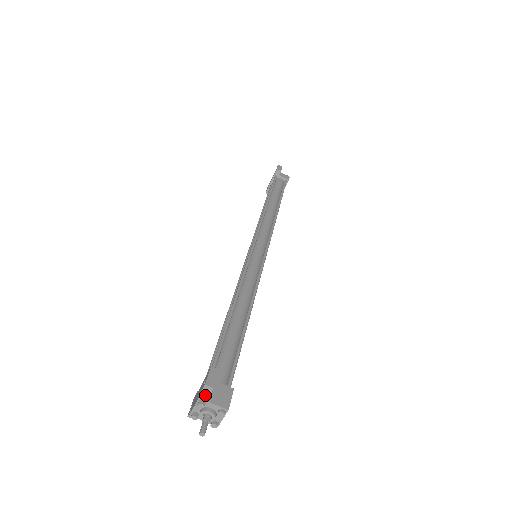
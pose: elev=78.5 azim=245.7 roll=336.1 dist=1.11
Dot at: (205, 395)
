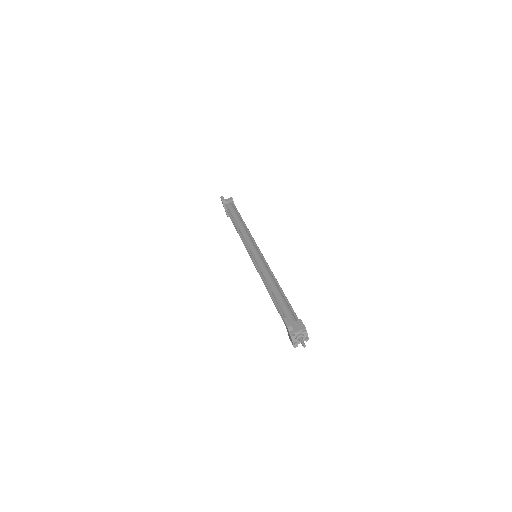
Dot at: (291, 332)
